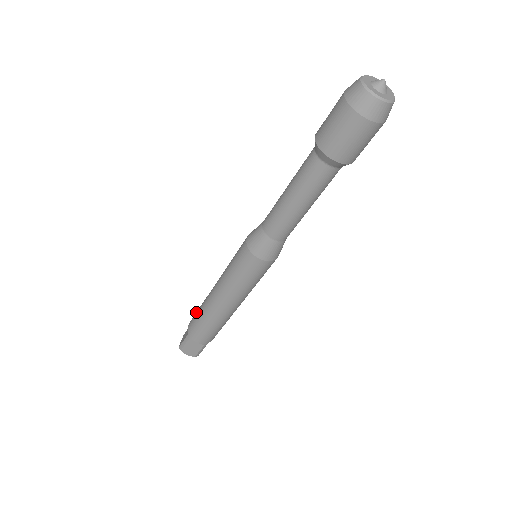
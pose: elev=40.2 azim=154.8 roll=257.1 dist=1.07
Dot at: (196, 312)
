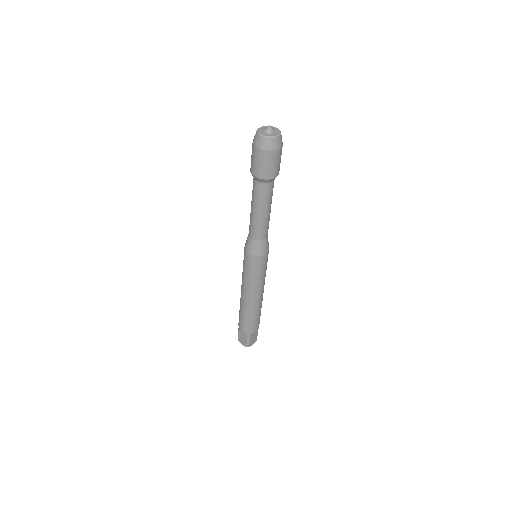
Dot at: occluded
